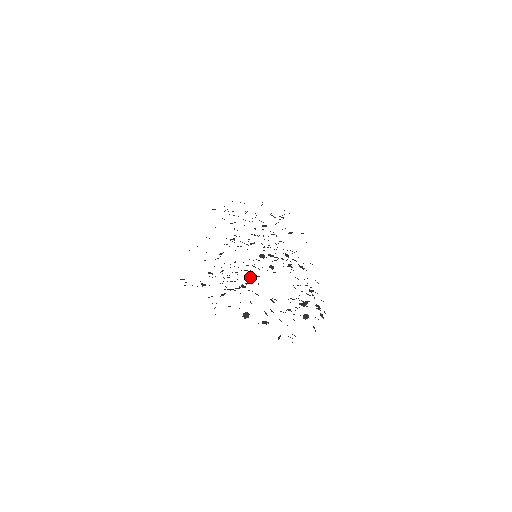
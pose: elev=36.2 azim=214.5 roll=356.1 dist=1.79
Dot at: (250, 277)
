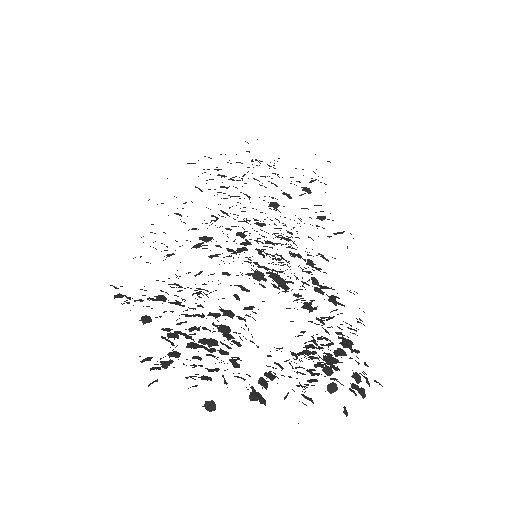
Dot at: (225, 329)
